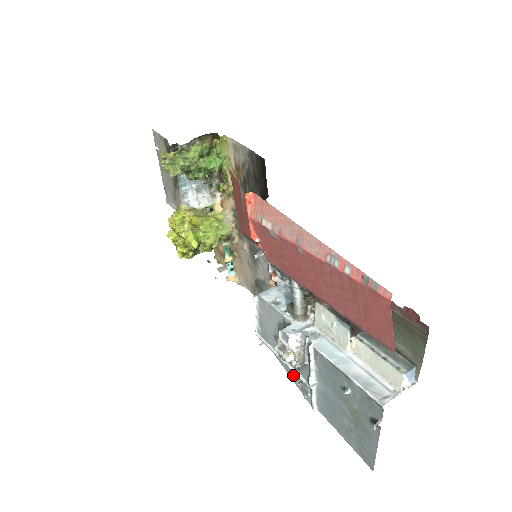
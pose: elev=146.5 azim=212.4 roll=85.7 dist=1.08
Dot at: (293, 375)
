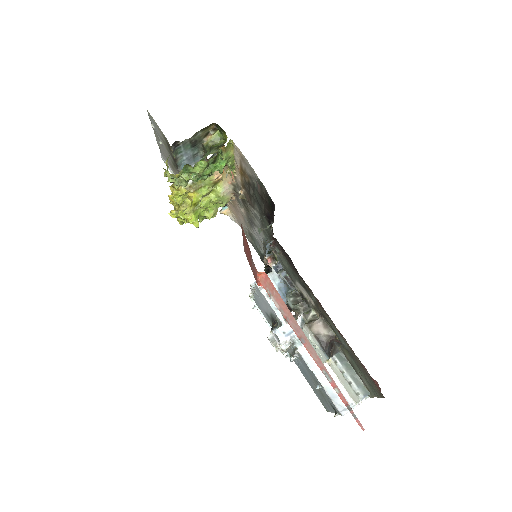
Dot at: occluded
